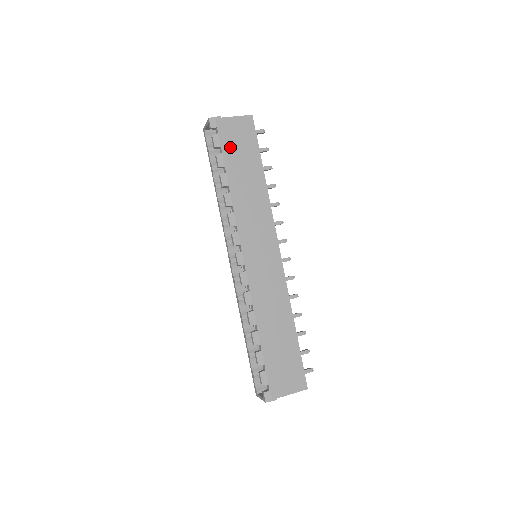
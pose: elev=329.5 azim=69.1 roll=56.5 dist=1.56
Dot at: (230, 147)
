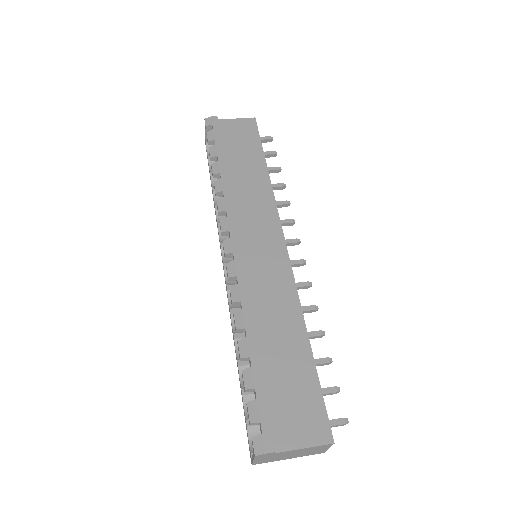
Dot at: (227, 142)
